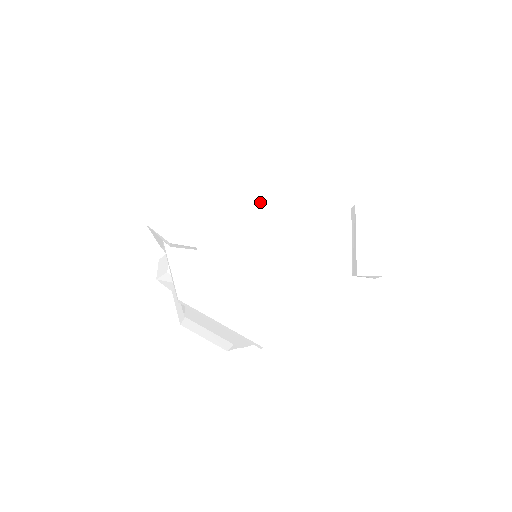
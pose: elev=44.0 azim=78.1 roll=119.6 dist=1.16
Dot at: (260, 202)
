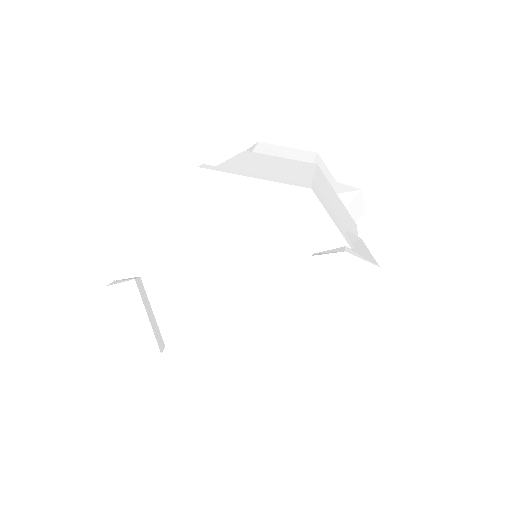
Dot at: (206, 280)
